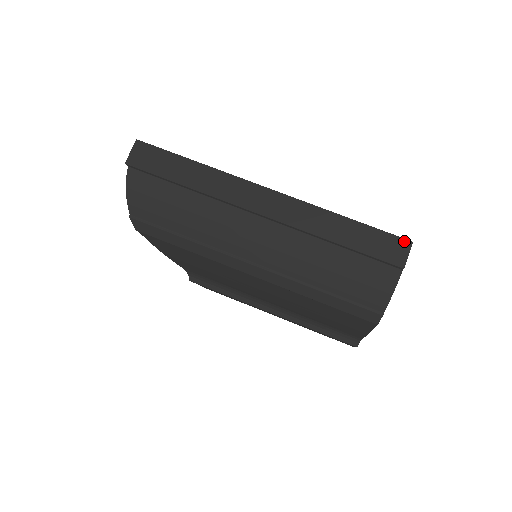
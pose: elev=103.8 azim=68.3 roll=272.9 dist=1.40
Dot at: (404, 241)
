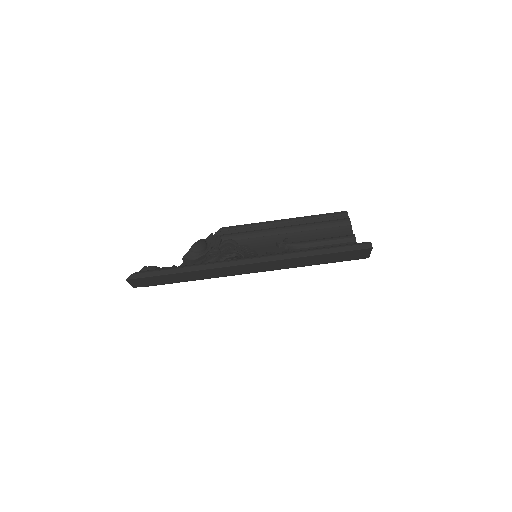
Dot at: (365, 250)
